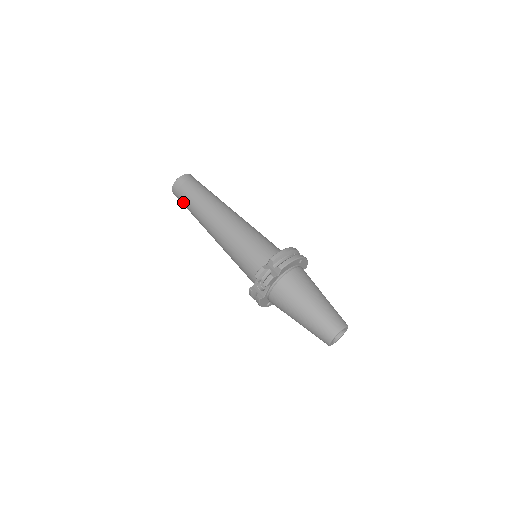
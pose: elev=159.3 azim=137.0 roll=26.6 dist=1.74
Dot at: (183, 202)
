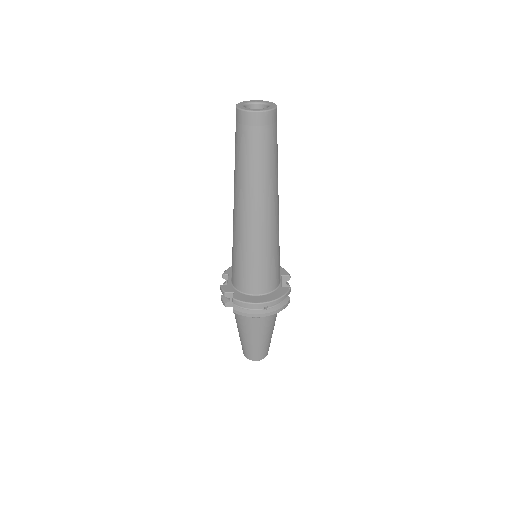
Dot at: occluded
